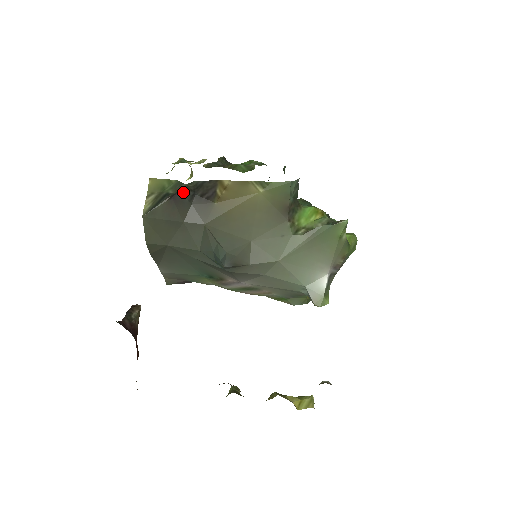
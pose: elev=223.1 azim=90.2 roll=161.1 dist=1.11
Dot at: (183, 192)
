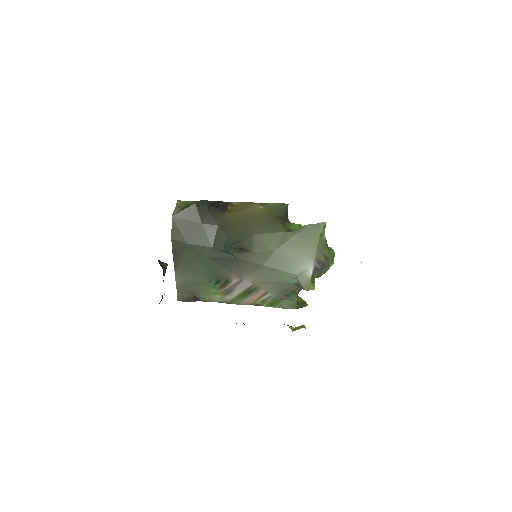
Dot at: (204, 202)
